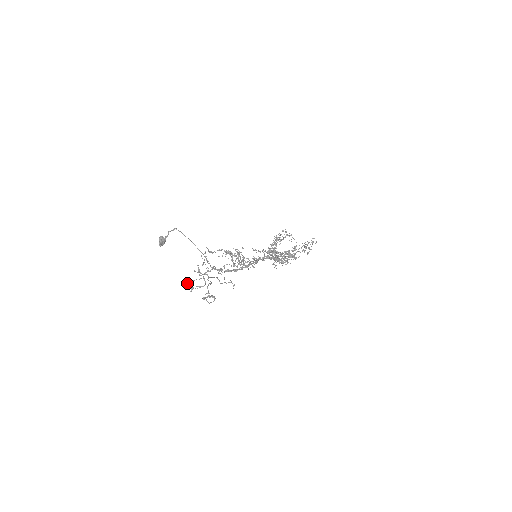
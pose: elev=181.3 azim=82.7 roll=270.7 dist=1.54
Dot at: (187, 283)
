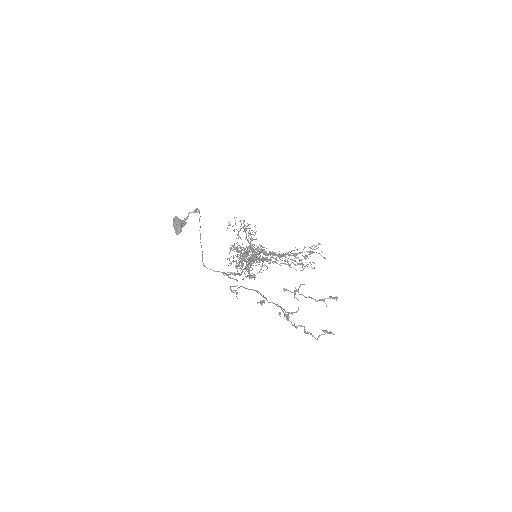
Dot at: (262, 304)
